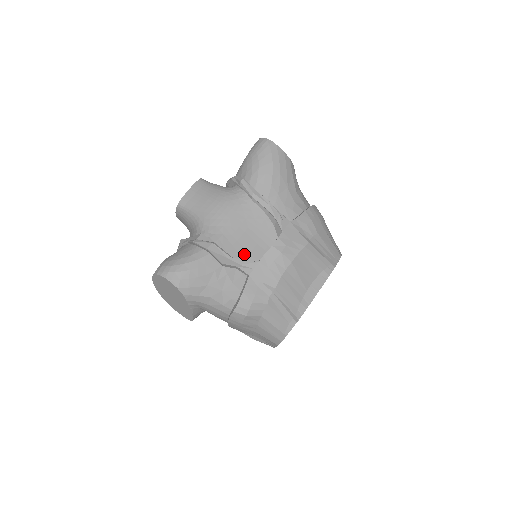
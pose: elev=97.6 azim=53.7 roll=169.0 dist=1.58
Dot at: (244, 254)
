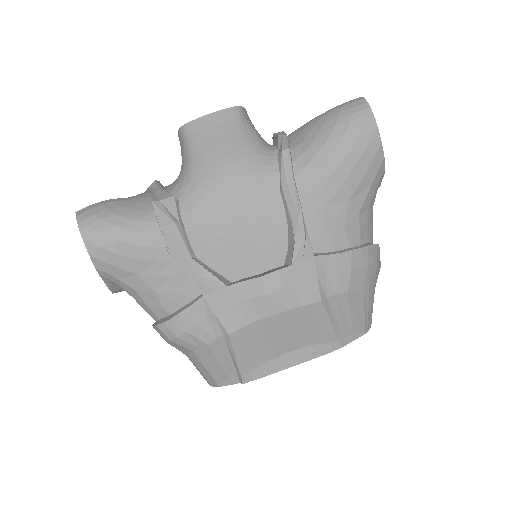
Dot at: (217, 261)
